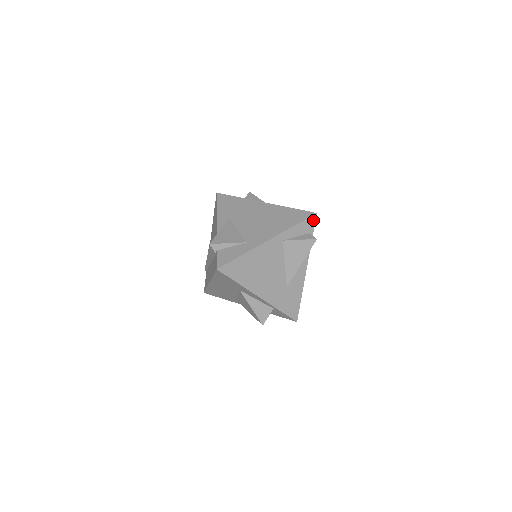
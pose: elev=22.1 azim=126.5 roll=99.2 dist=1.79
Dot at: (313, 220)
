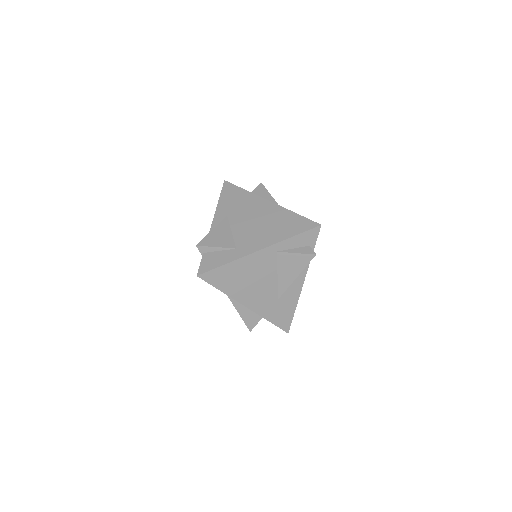
Dot at: (316, 232)
